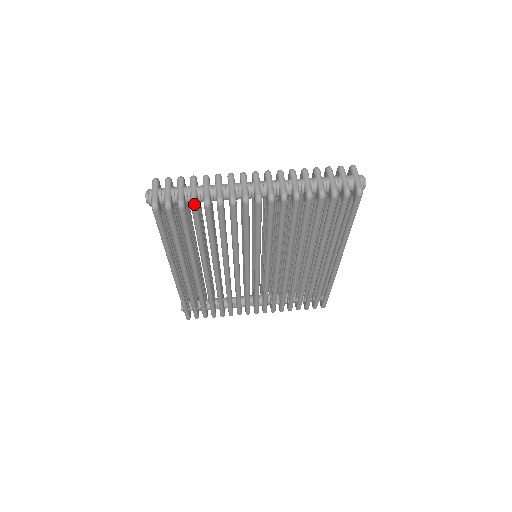
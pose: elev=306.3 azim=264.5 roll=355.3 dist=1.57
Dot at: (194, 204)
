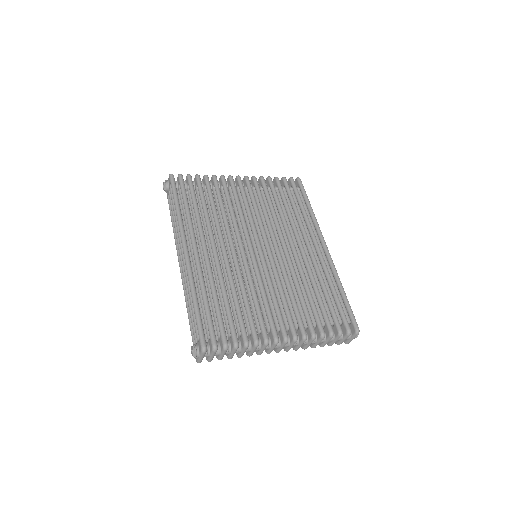
Dot at: (197, 174)
